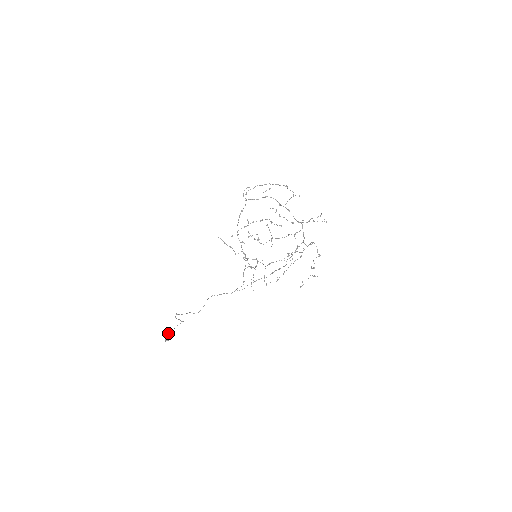
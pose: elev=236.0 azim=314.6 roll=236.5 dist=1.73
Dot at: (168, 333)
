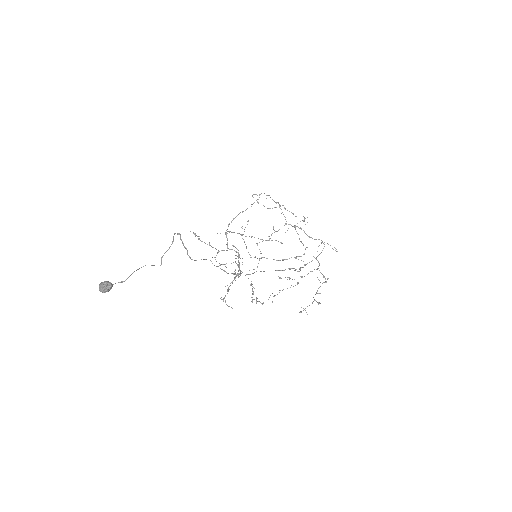
Dot at: occluded
